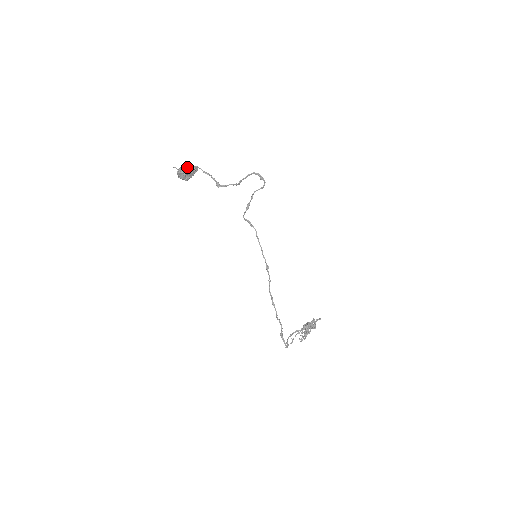
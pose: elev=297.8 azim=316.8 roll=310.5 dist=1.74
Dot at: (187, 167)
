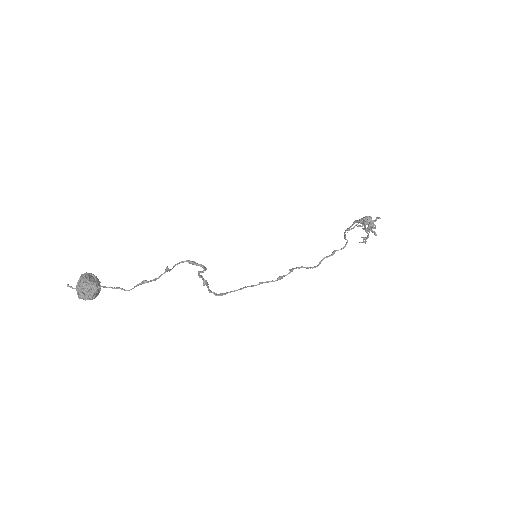
Dot at: occluded
